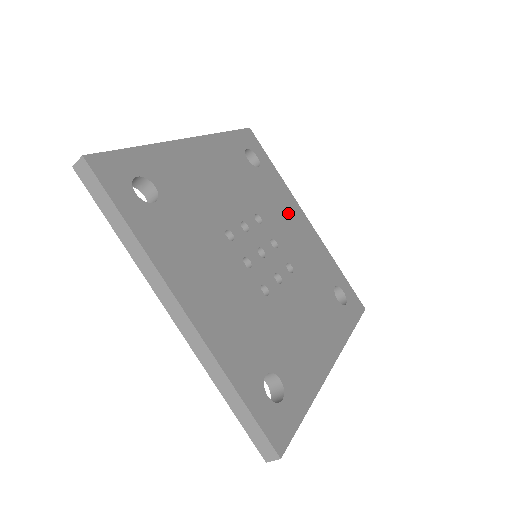
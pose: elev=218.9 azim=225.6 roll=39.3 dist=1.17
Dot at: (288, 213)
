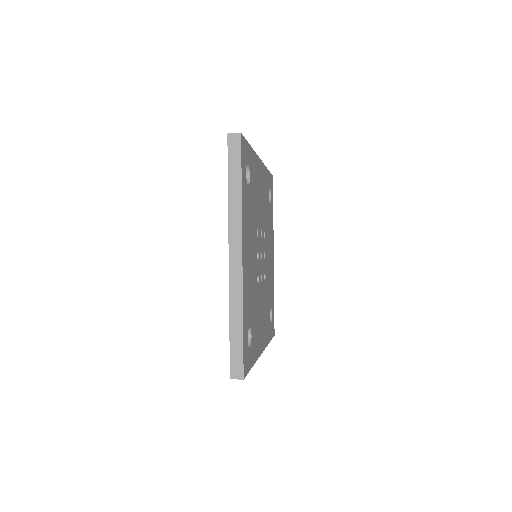
Dot at: occluded
